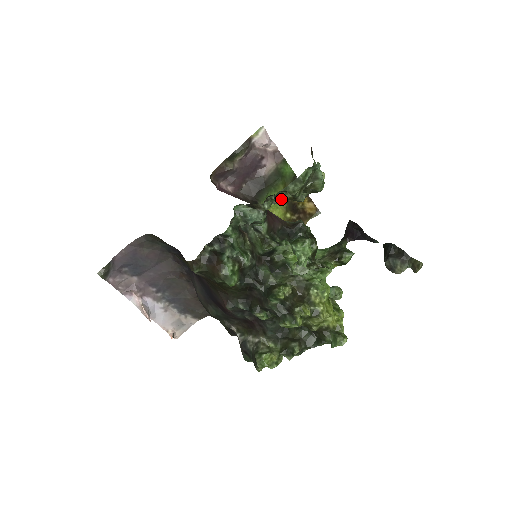
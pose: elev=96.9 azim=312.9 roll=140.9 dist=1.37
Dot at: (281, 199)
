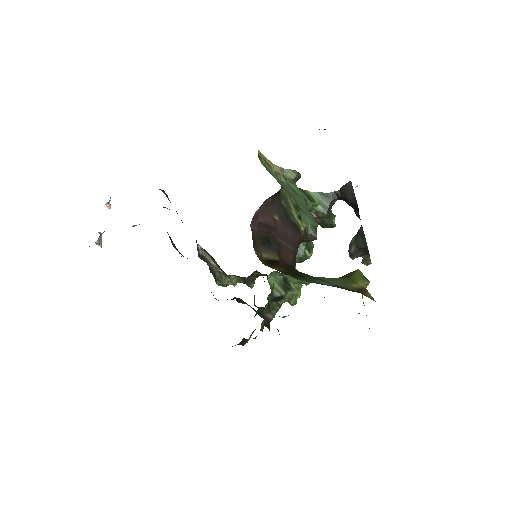
Dot at: occluded
